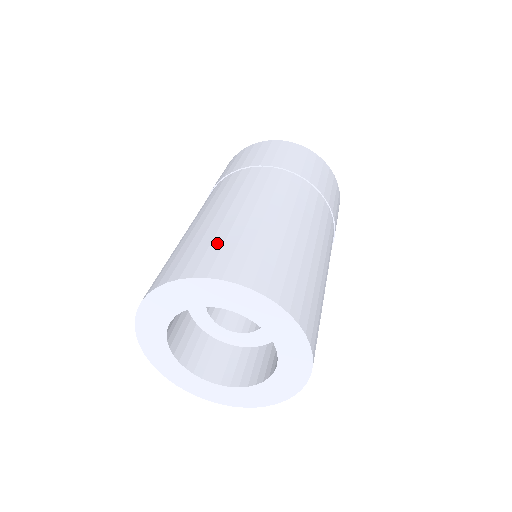
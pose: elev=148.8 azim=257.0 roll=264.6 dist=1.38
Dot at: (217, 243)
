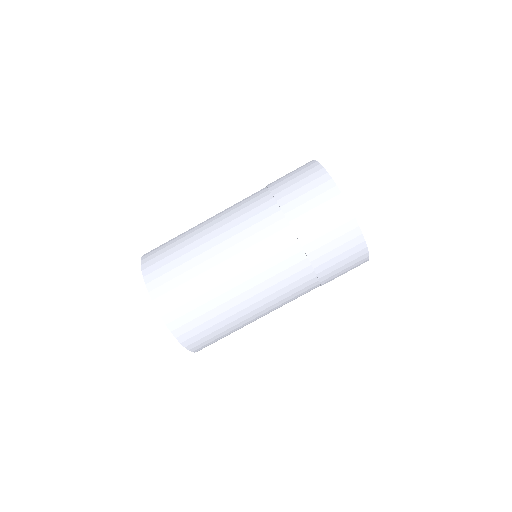
Dot at: (171, 251)
